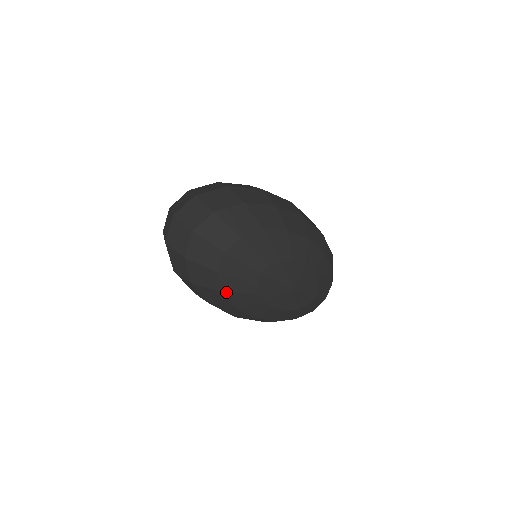
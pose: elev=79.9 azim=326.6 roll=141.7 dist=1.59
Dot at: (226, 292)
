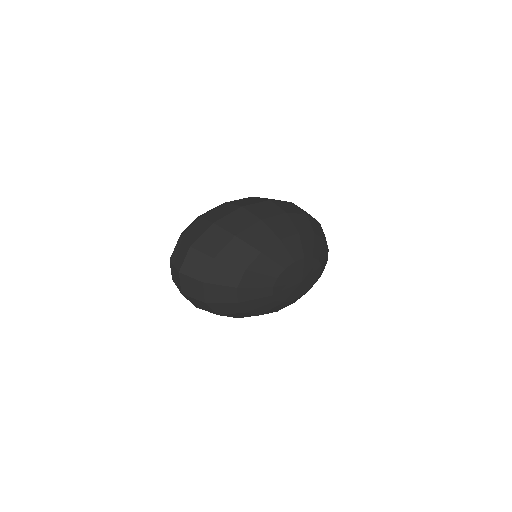
Dot at: (249, 311)
